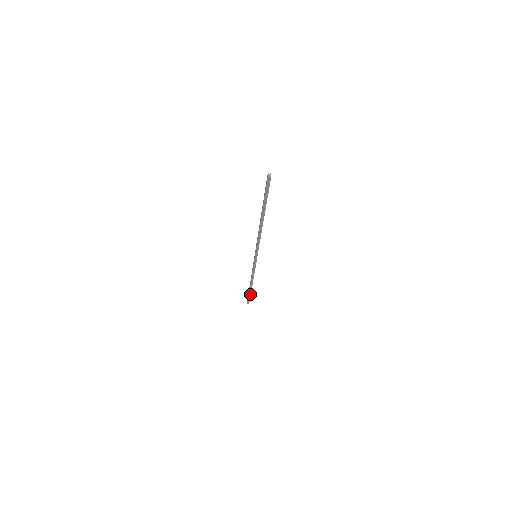
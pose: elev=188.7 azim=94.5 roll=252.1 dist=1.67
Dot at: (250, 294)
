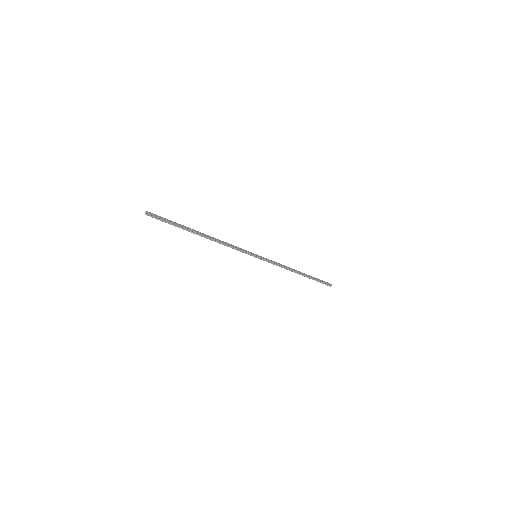
Dot at: (315, 279)
